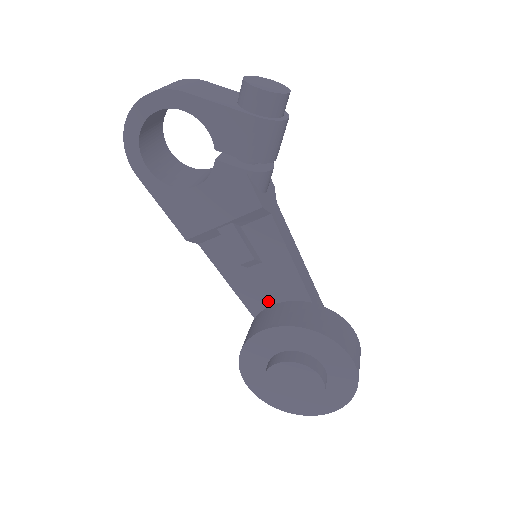
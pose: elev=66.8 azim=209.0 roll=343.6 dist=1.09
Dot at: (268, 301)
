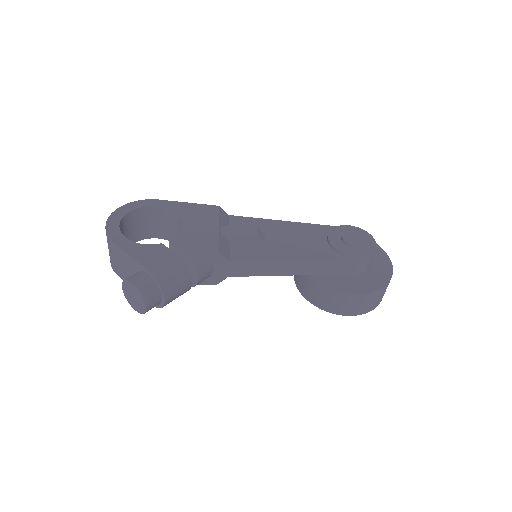
Dot at: occluded
